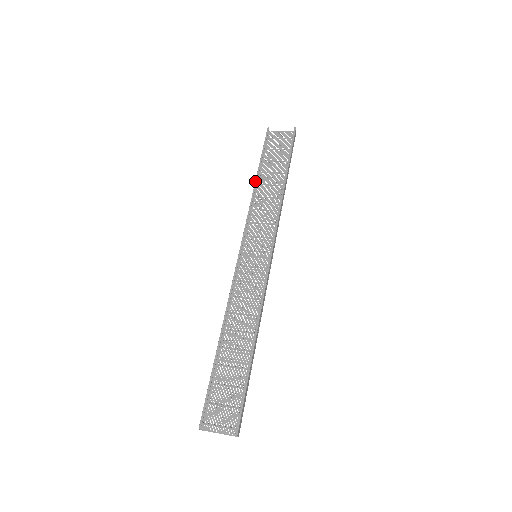
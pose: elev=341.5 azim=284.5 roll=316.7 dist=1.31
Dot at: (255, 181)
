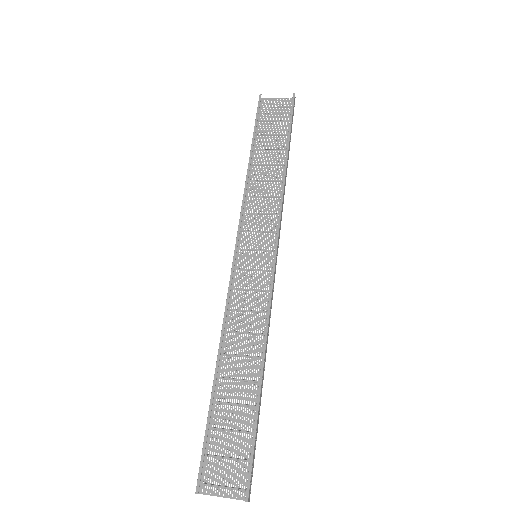
Dot at: occluded
